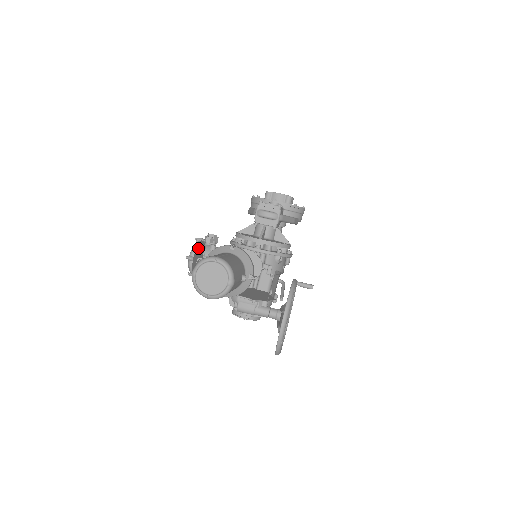
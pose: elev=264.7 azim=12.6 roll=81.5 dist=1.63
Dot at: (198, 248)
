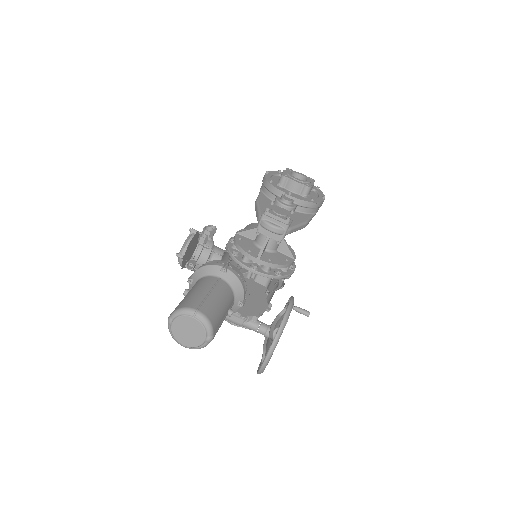
Dot at: (191, 242)
